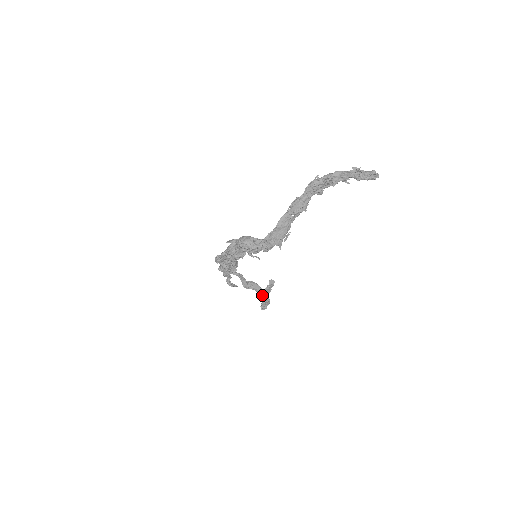
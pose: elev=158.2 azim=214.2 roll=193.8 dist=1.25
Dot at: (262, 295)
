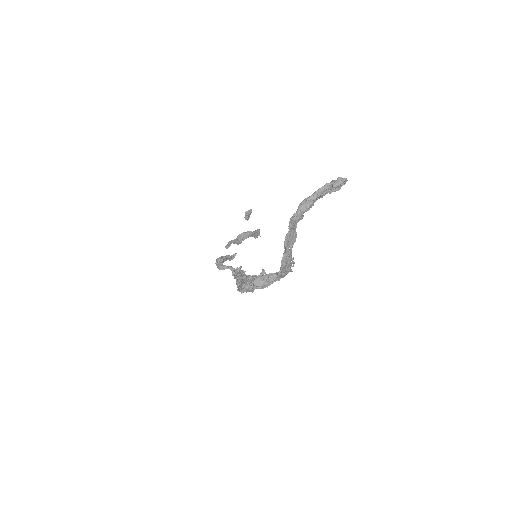
Dot at: (253, 235)
